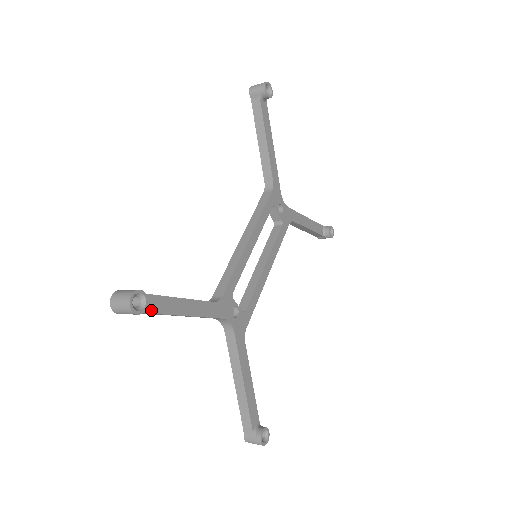
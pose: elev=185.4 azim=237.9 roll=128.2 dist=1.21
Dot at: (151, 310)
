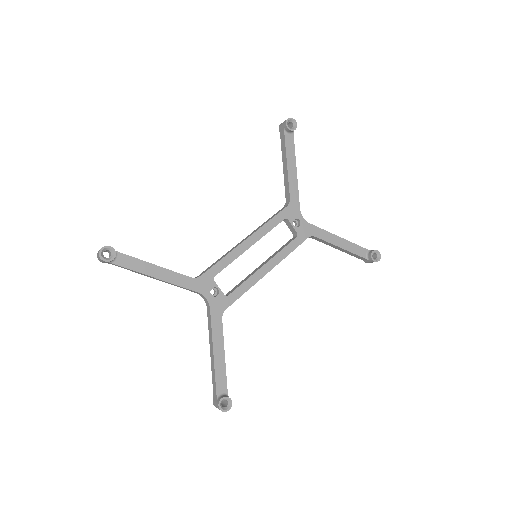
Dot at: (124, 265)
